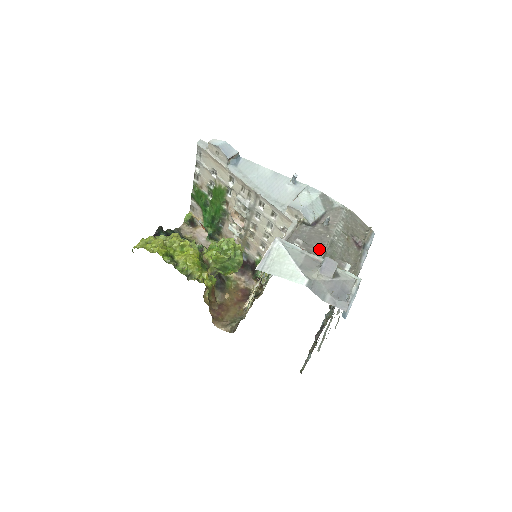
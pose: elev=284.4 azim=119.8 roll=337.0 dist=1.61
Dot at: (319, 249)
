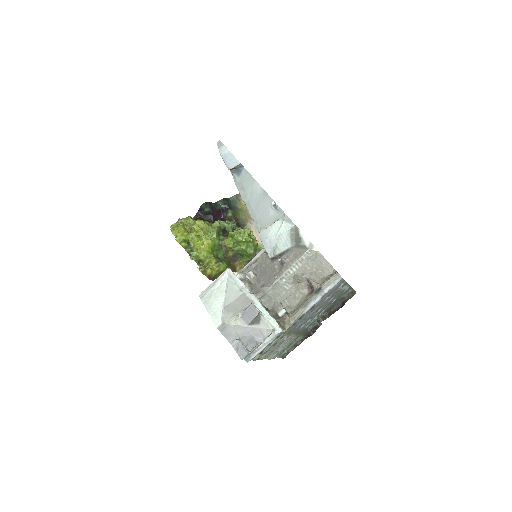
Dot at: (261, 289)
